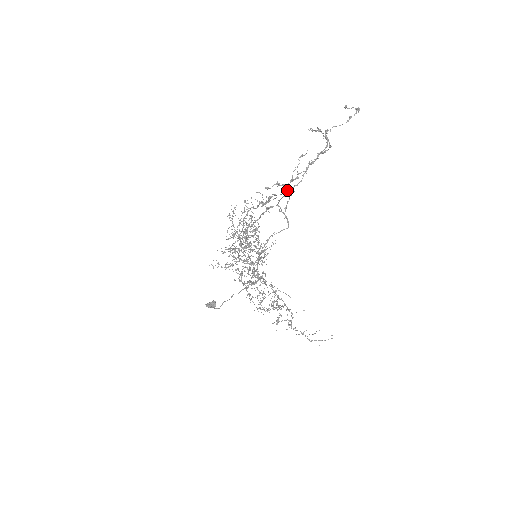
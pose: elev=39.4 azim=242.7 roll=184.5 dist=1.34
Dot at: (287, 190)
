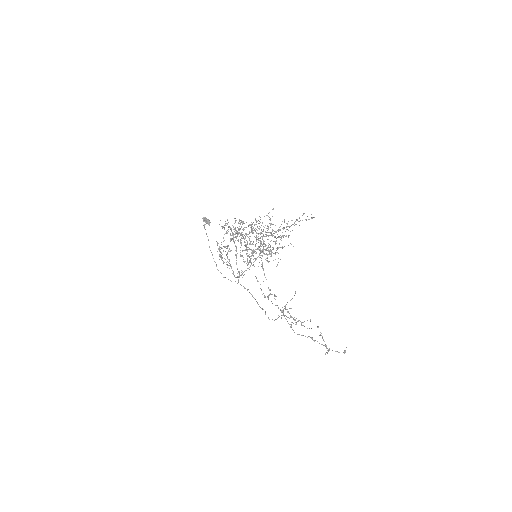
Dot at: occluded
